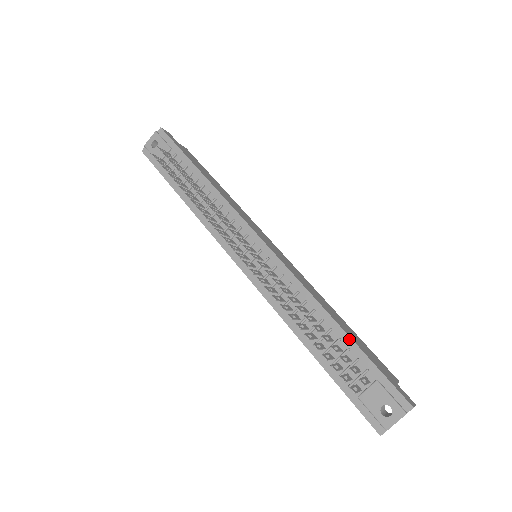
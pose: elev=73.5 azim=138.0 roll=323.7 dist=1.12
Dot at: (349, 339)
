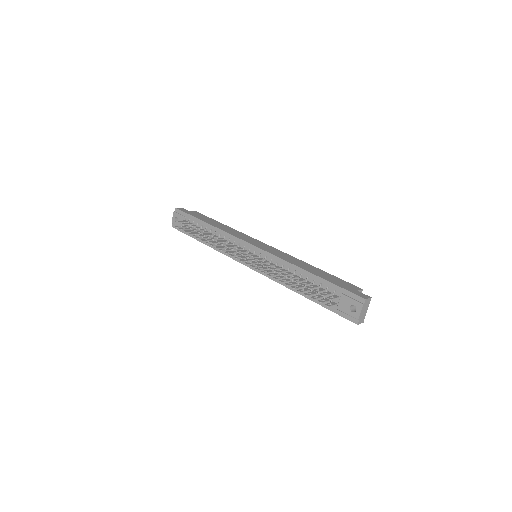
Dot at: (319, 278)
